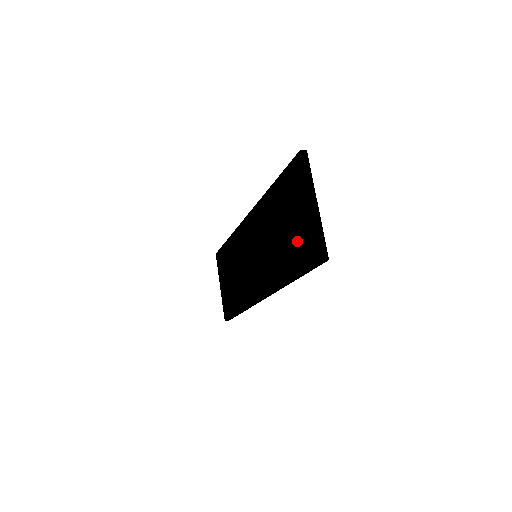
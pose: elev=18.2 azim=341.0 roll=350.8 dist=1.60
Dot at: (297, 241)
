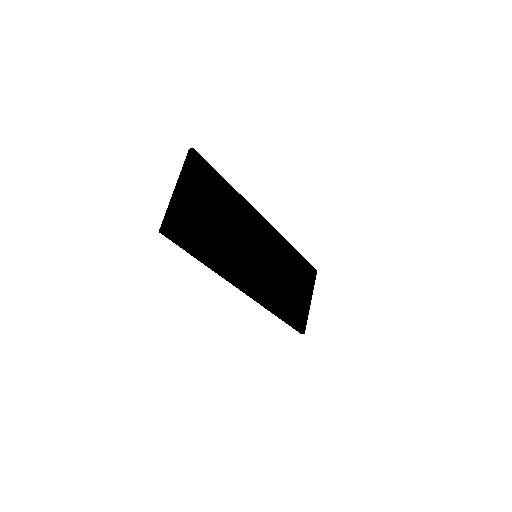
Dot at: occluded
